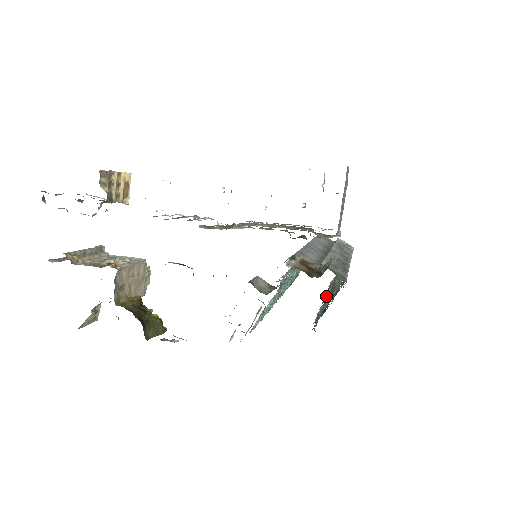
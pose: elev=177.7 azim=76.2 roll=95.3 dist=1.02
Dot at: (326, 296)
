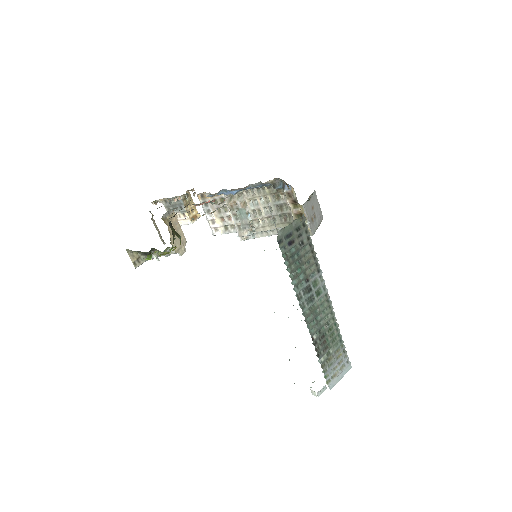
Dot at: (306, 312)
